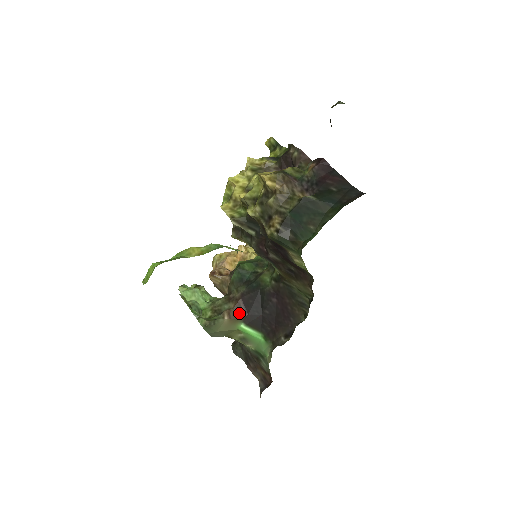
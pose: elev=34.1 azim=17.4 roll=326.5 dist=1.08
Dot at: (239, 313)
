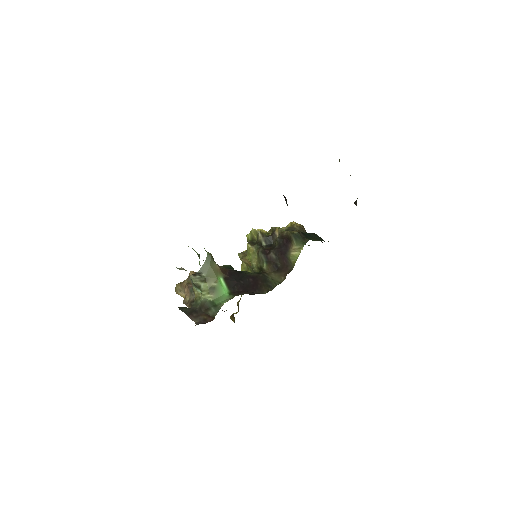
Dot at: (225, 272)
